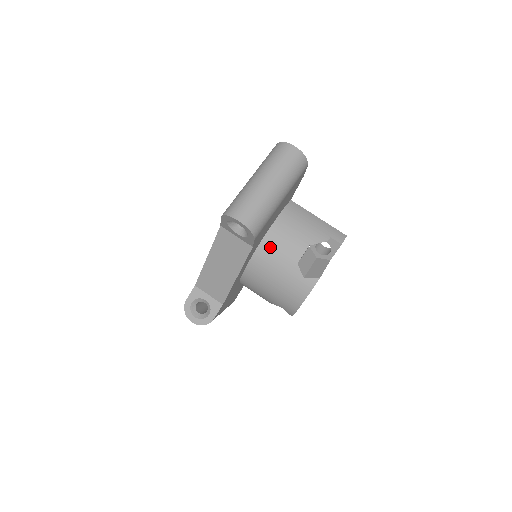
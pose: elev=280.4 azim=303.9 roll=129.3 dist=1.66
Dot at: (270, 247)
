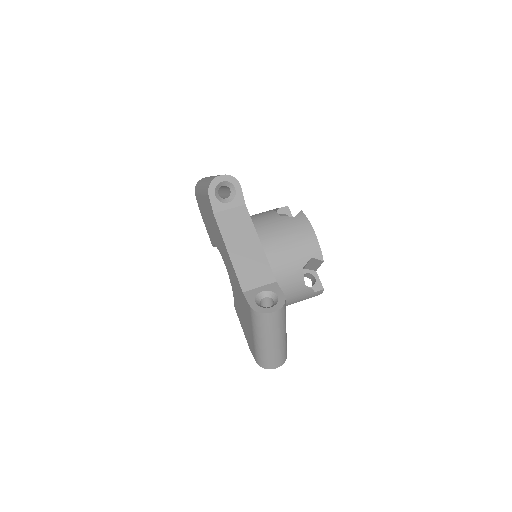
Dot at: (256, 224)
